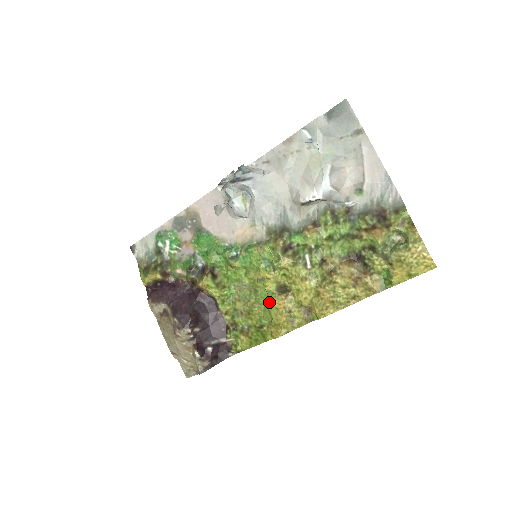
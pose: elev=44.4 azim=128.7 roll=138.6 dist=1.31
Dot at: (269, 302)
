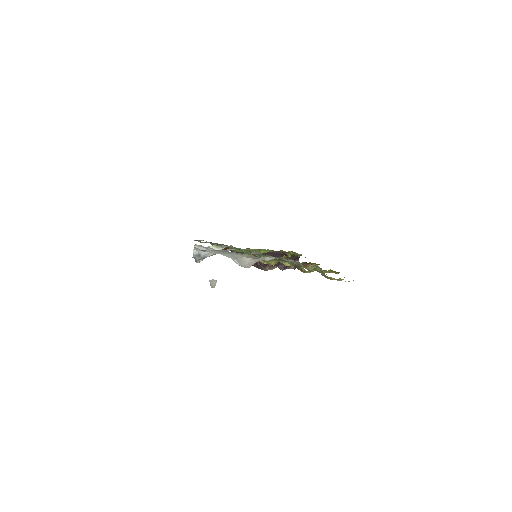
Dot at: occluded
